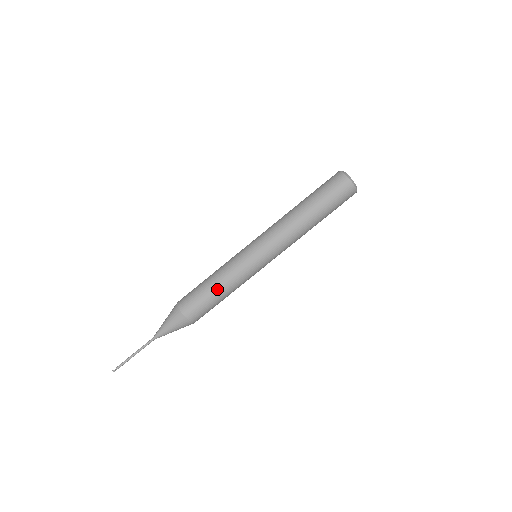
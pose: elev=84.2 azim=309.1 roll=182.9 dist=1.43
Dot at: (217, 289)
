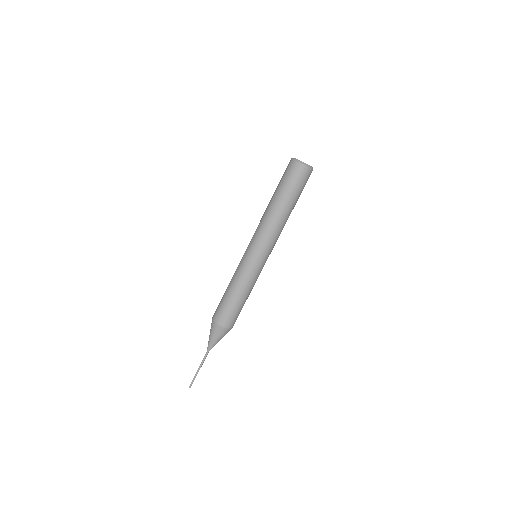
Dot at: (230, 291)
